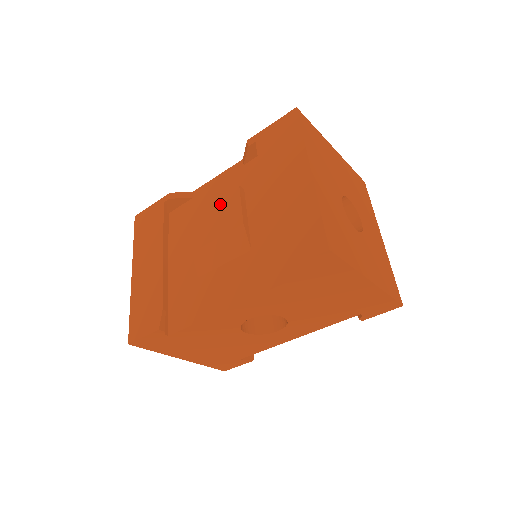
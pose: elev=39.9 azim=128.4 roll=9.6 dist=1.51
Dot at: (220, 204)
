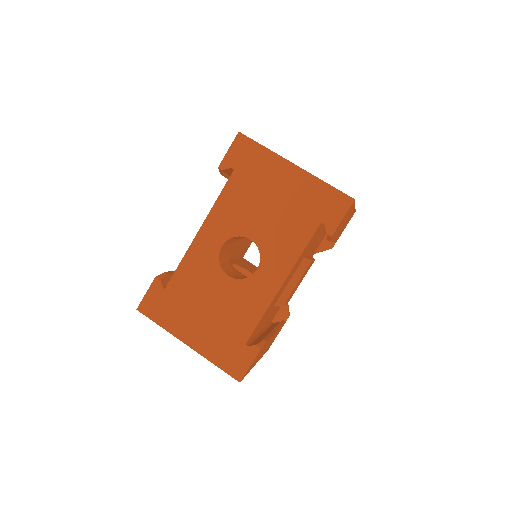
Dot at: occluded
